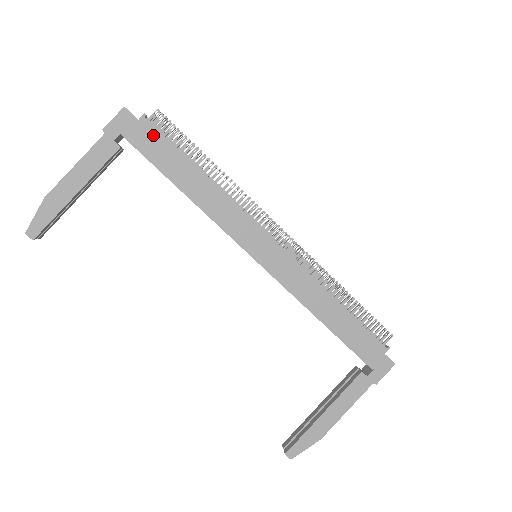
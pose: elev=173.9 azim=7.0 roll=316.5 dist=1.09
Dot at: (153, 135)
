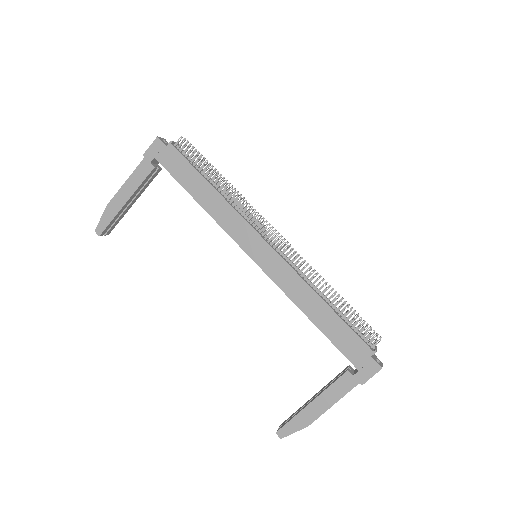
Dot at: (176, 157)
